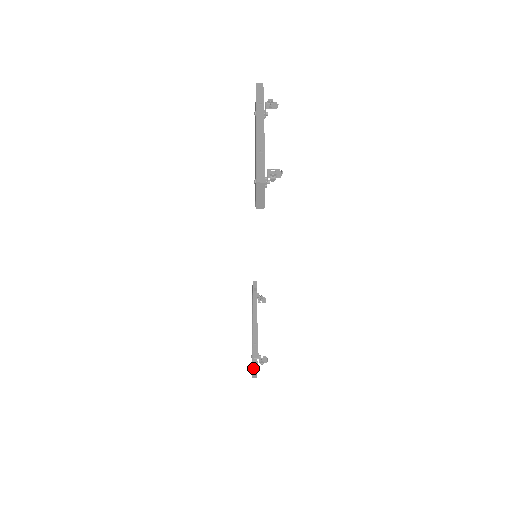
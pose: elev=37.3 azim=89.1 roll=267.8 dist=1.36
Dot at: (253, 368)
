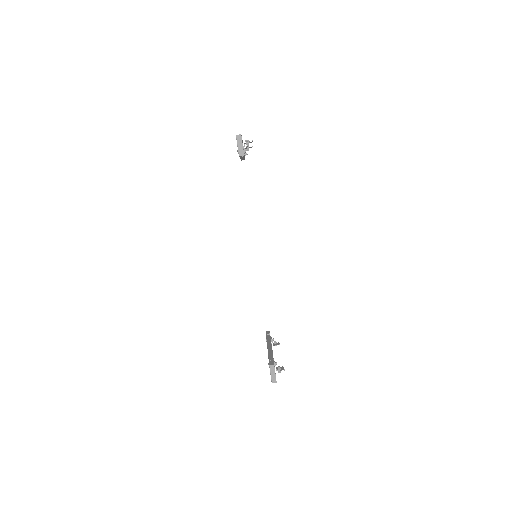
Dot at: (270, 365)
